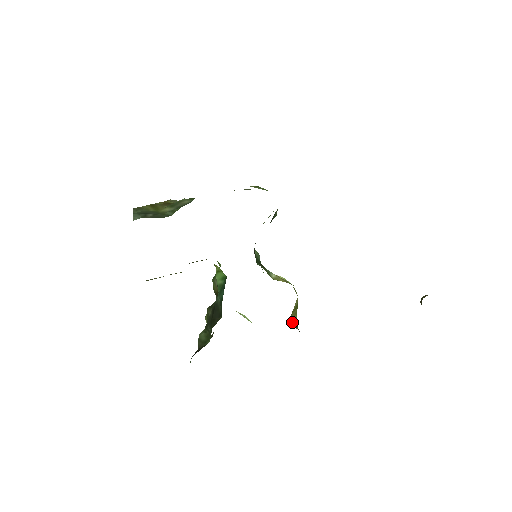
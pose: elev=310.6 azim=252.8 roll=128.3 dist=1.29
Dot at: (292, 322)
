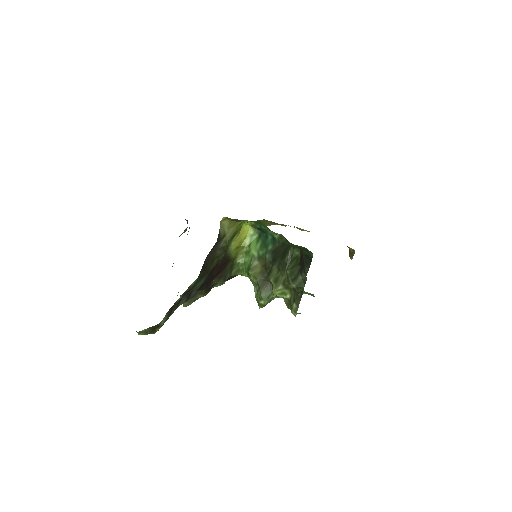
Dot at: occluded
